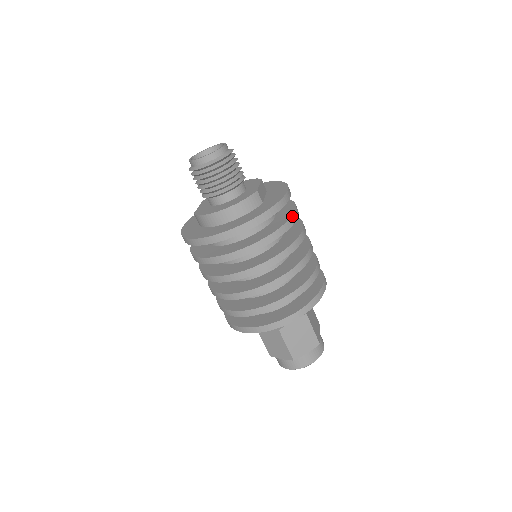
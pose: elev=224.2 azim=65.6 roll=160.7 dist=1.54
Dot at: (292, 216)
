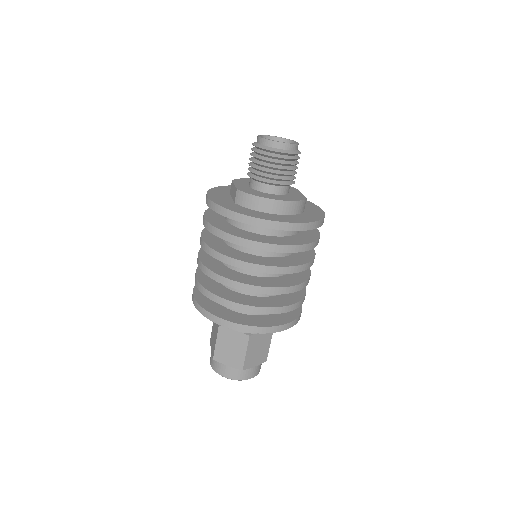
Dot at: occluded
